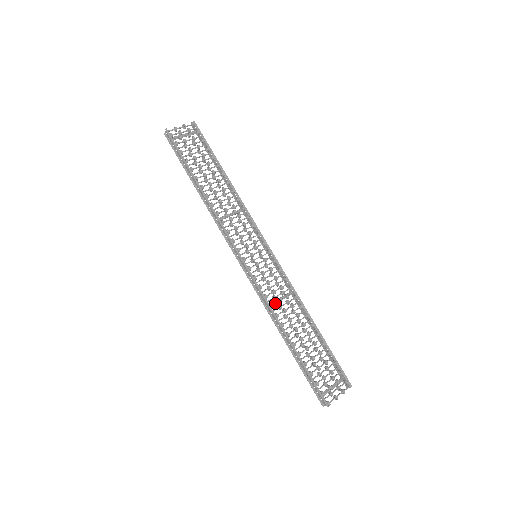
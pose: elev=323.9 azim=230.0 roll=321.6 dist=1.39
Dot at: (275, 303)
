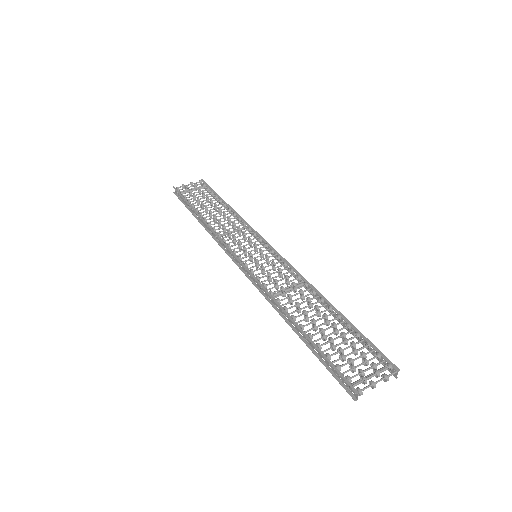
Dot at: (277, 291)
